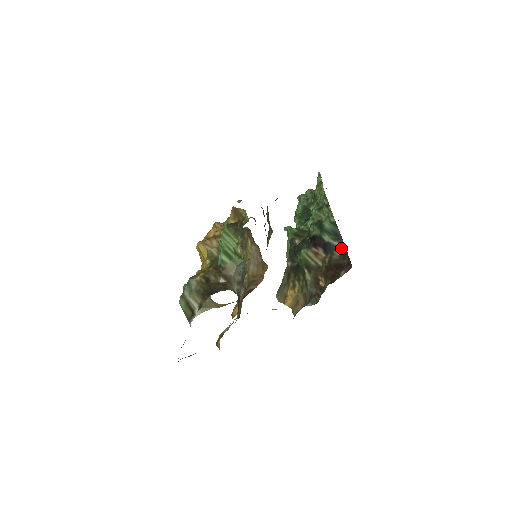
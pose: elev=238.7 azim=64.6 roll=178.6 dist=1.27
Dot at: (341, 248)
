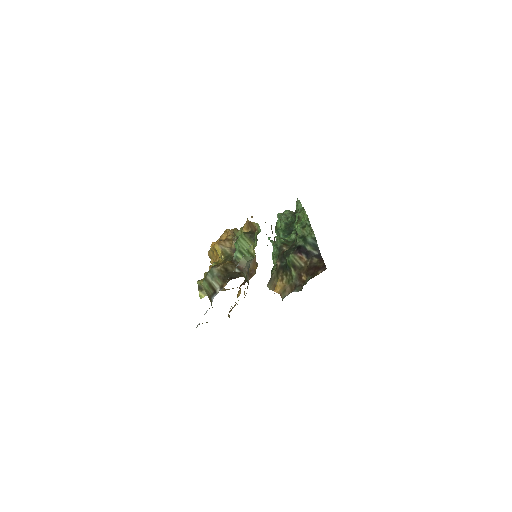
Dot at: (318, 256)
